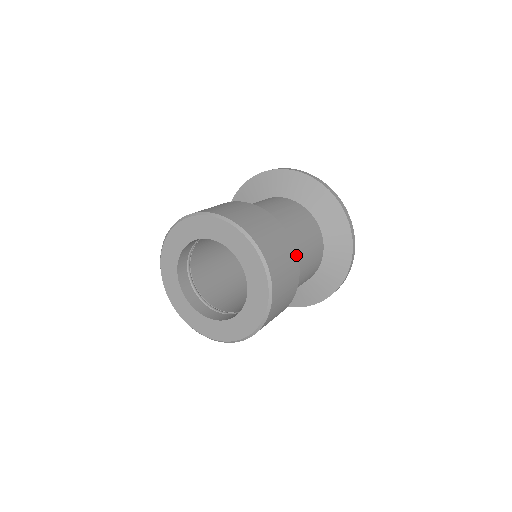
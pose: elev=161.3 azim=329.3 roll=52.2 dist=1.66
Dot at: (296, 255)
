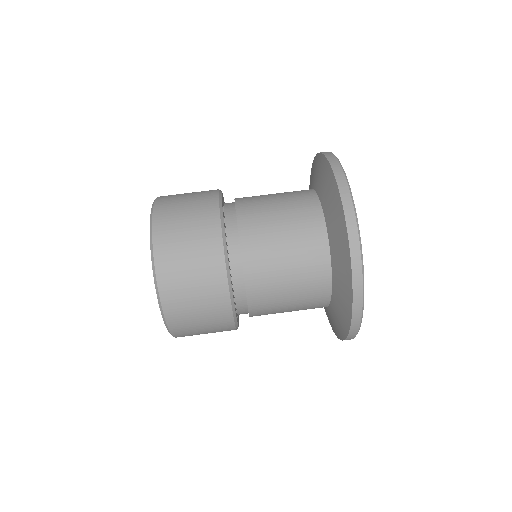
Dot at: (224, 271)
